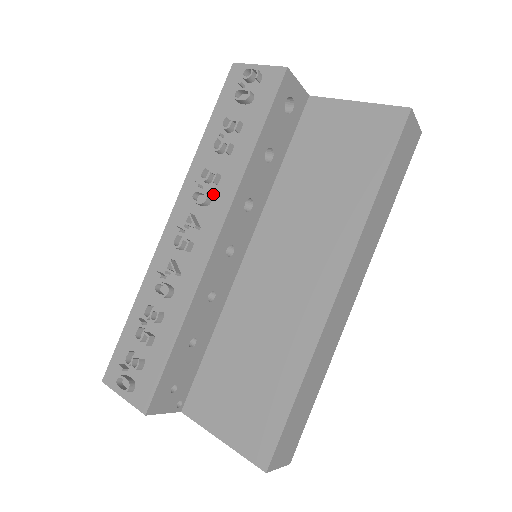
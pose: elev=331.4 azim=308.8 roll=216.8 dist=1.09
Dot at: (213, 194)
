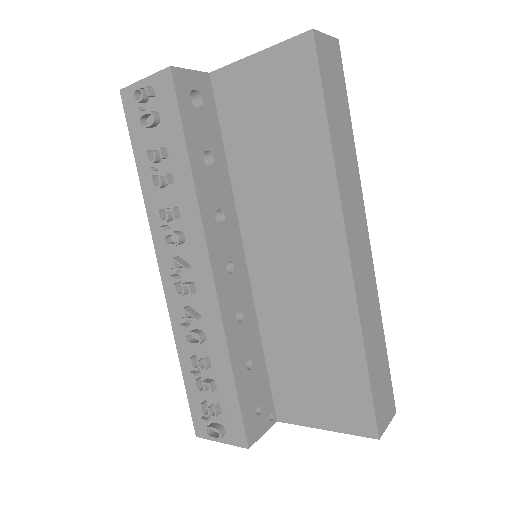
Dot at: (182, 229)
